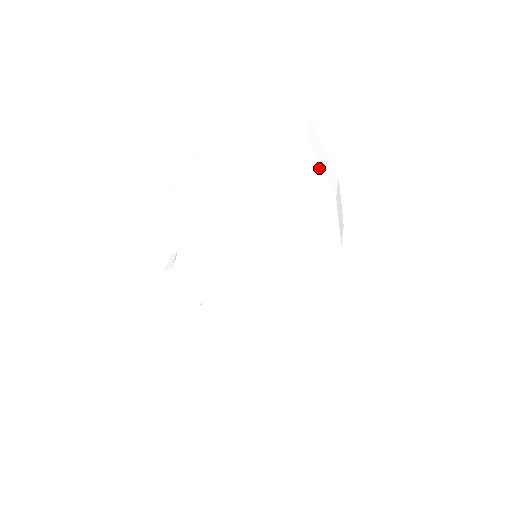
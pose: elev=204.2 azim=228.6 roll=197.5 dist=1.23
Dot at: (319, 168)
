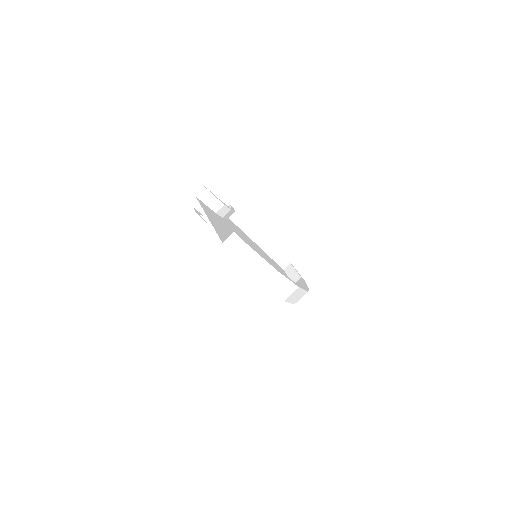
Dot at: (245, 273)
